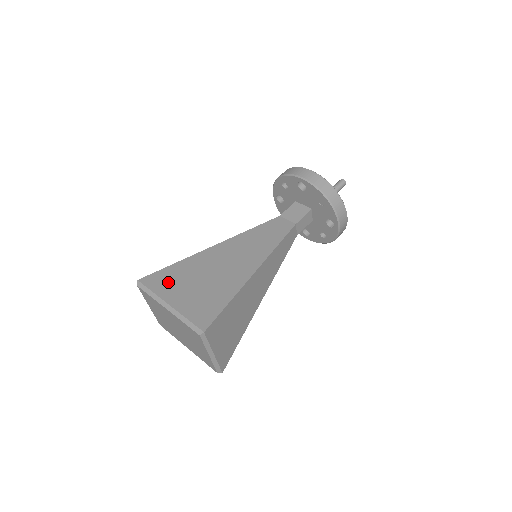
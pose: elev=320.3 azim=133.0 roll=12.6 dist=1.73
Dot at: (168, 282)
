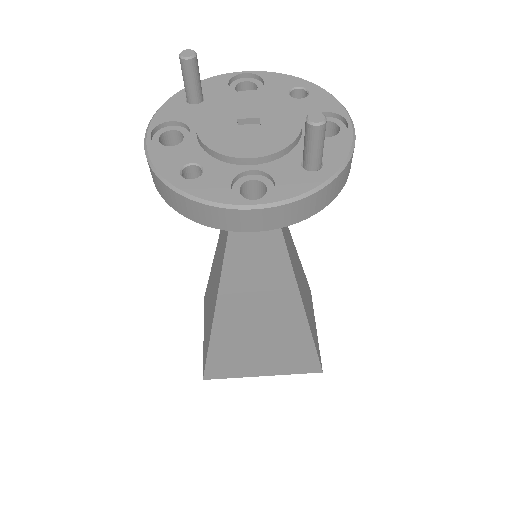
Dot at: (232, 366)
